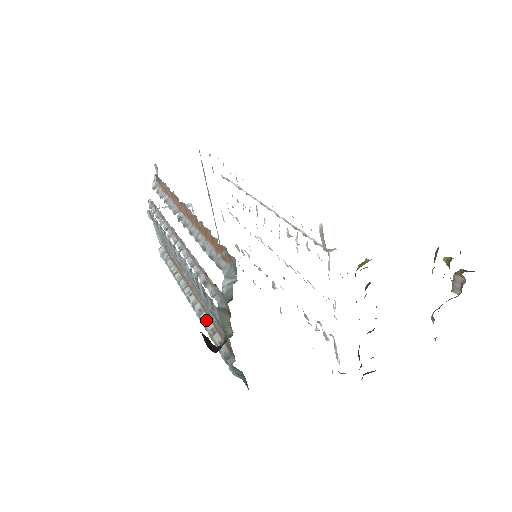
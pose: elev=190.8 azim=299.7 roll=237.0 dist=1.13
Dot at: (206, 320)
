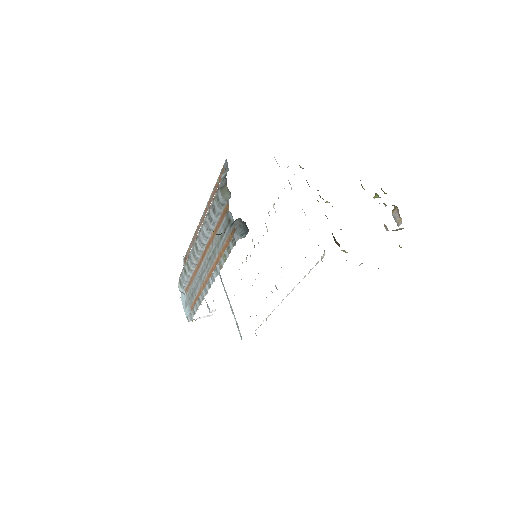
Dot at: (220, 260)
